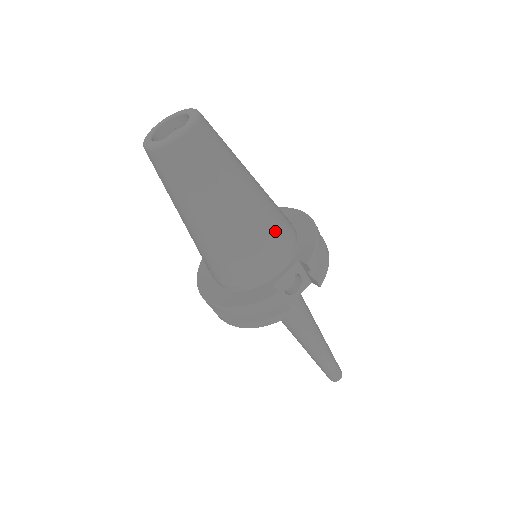
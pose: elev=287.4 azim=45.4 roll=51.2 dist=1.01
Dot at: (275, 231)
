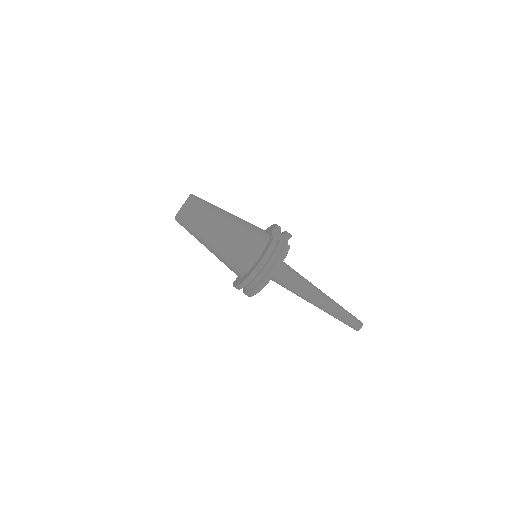
Dot at: (253, 225)
